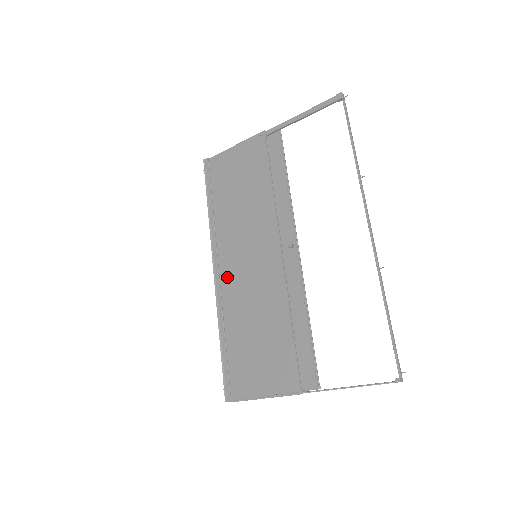
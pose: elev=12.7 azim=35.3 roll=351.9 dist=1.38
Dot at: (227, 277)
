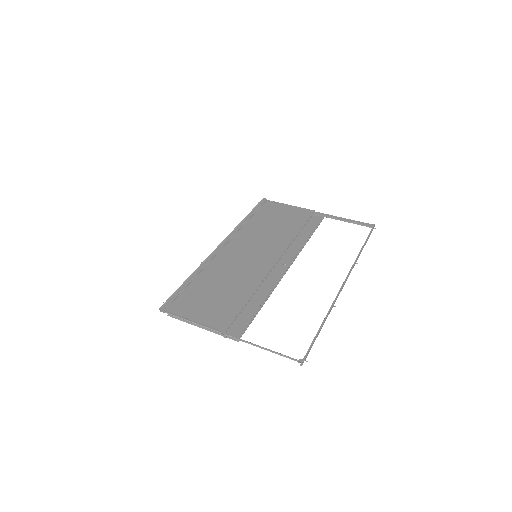
Dot at: (226, 253)
